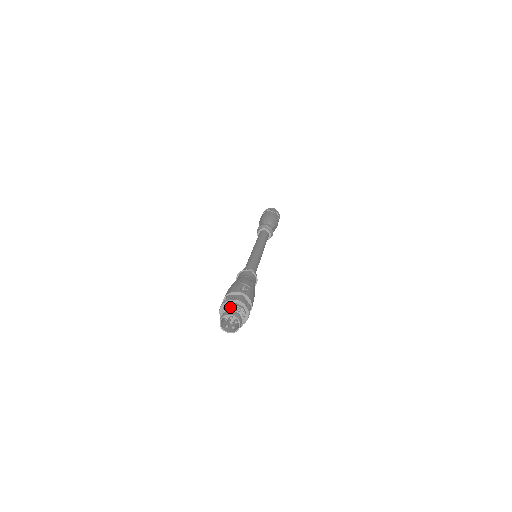
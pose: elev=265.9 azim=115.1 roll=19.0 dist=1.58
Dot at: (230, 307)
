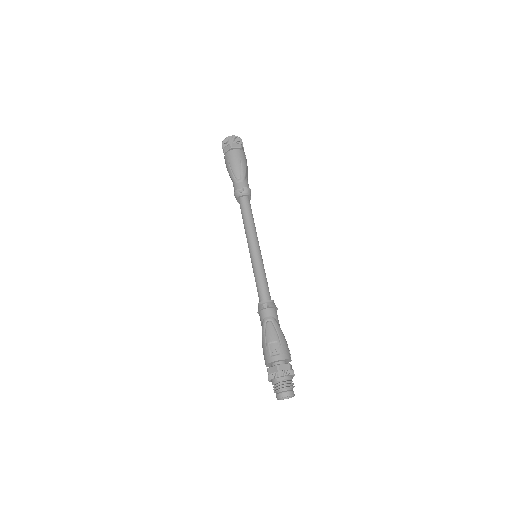
Dot at: (277, 388)
